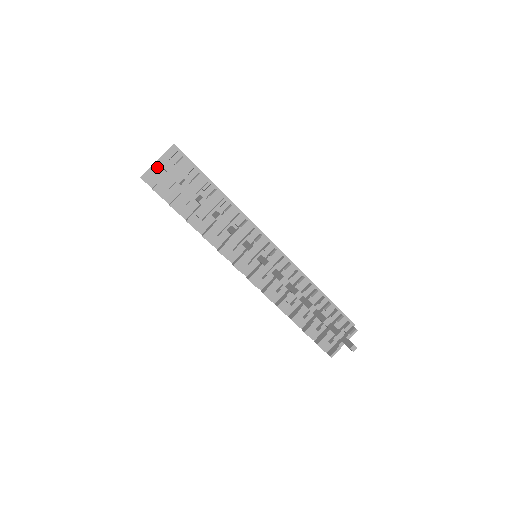
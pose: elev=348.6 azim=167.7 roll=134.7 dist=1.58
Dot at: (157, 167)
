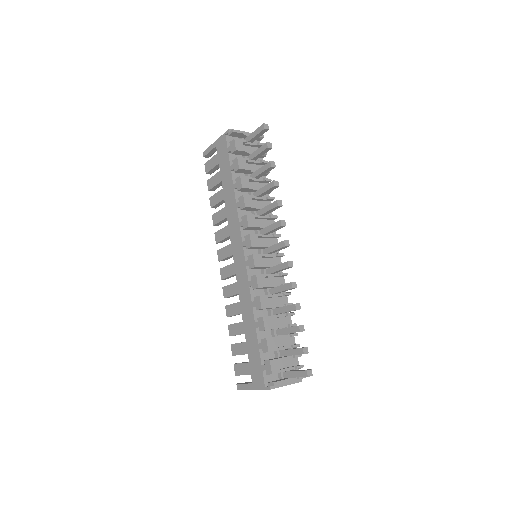
Dot at: (245, 133)
